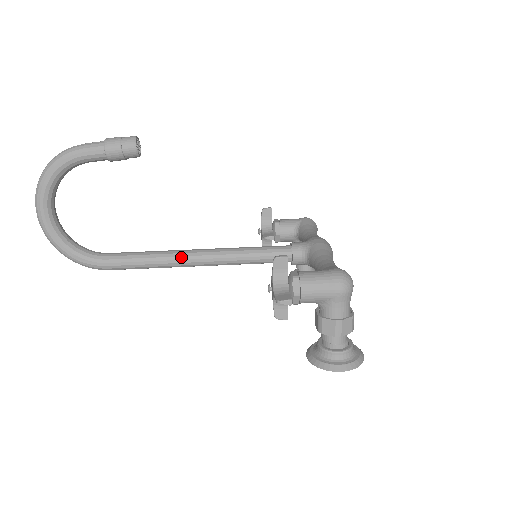
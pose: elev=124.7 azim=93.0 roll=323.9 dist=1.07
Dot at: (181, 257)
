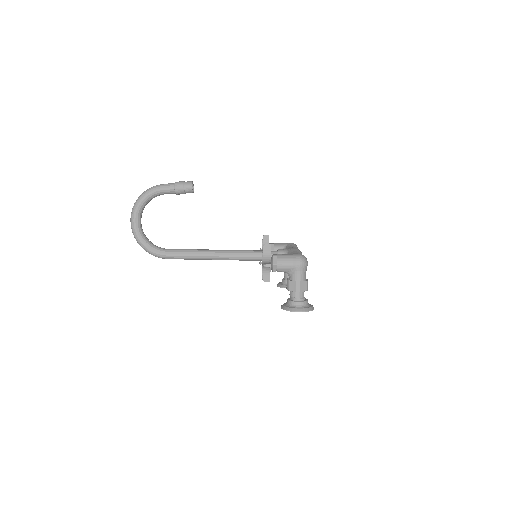
Dot at: (211, 253)
